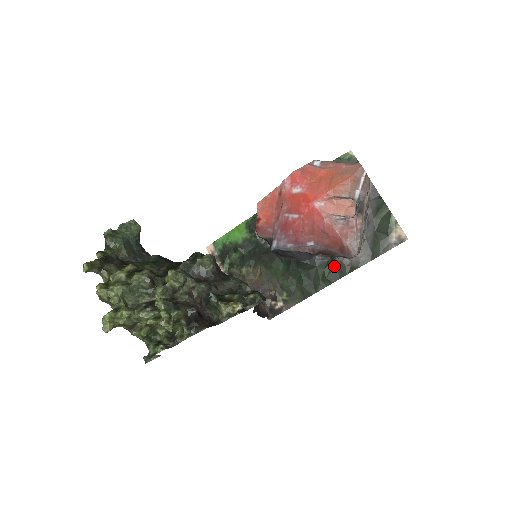
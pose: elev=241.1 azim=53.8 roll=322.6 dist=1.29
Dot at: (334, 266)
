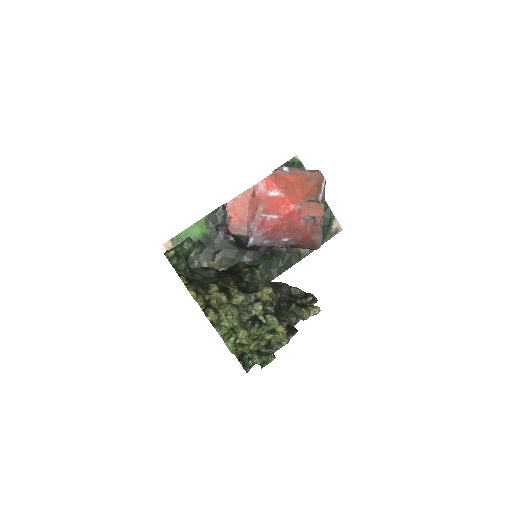
Dot at: (289, 255)
